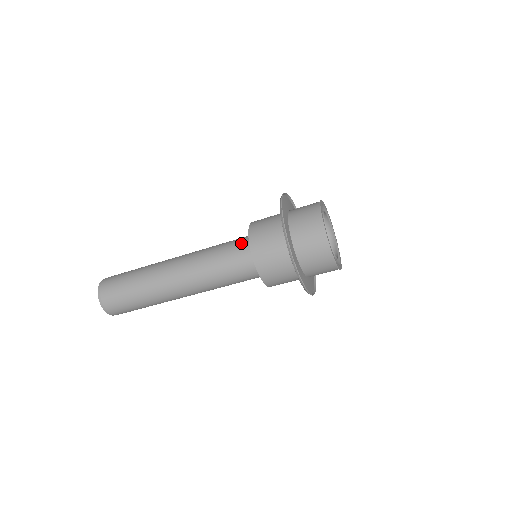
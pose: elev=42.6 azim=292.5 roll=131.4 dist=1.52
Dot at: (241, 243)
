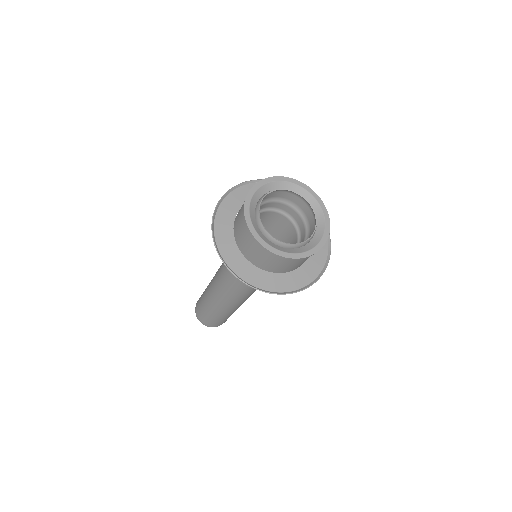
Dot at: occluded
